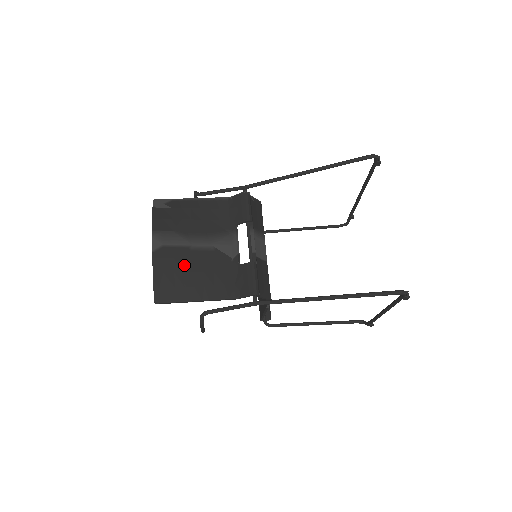
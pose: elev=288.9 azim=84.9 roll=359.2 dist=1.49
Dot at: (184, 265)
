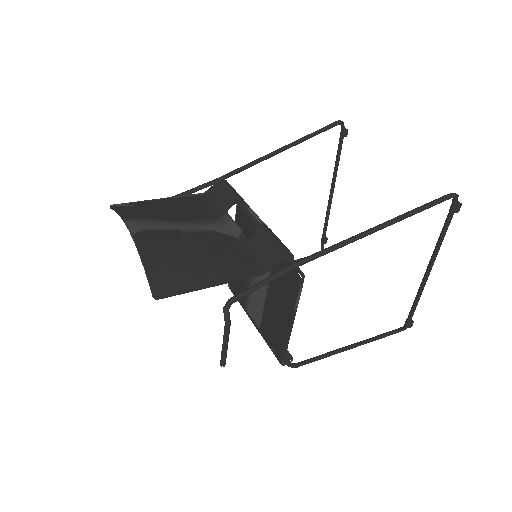
Dot at: (180, 246)
